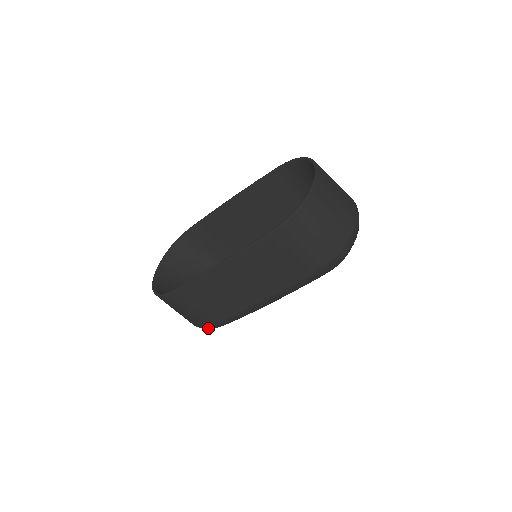
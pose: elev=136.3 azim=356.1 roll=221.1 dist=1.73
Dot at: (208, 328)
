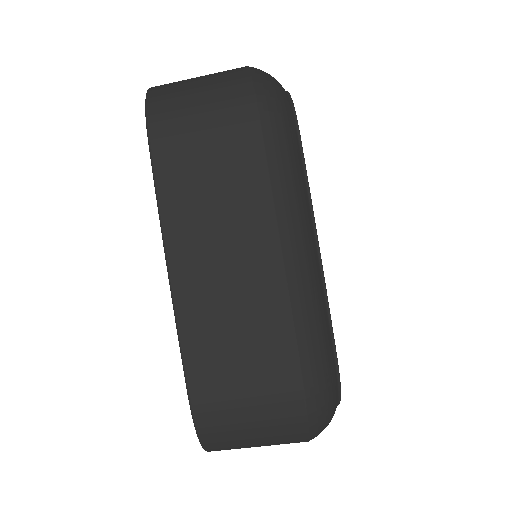
Dot at: (315, 400)
